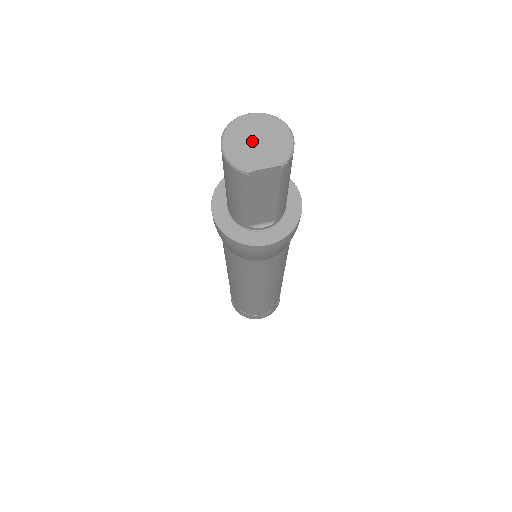
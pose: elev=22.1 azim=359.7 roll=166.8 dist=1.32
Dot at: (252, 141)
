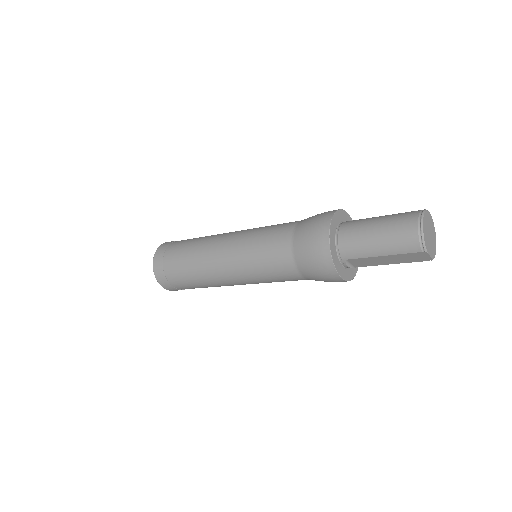
Dot at: (429, 232)
